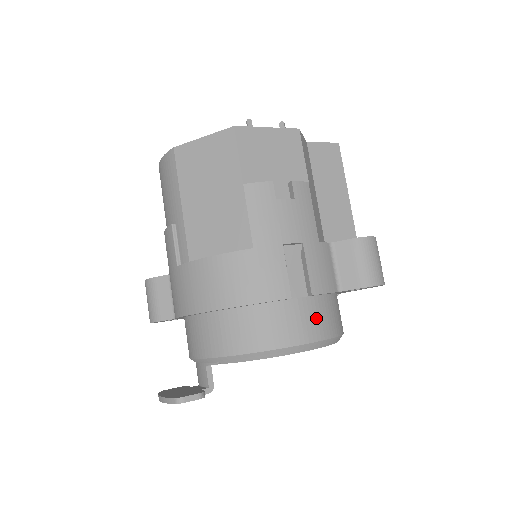
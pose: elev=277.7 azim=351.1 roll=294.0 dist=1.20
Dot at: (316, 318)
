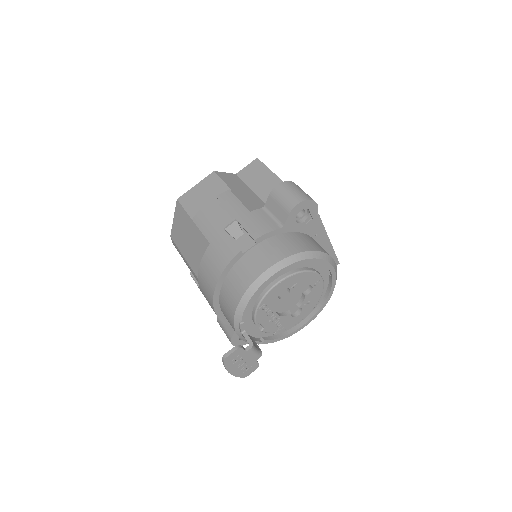
Dot at: (270, 251)
